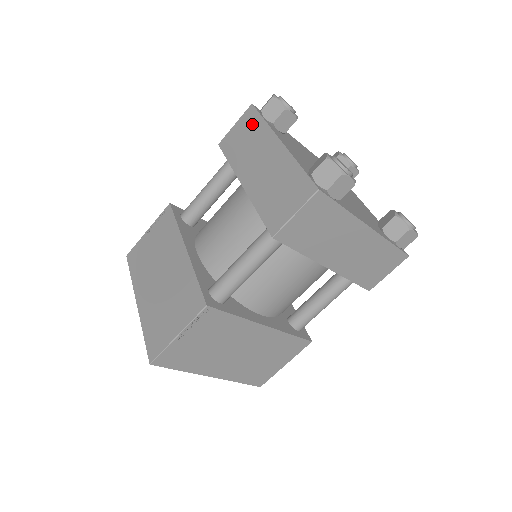
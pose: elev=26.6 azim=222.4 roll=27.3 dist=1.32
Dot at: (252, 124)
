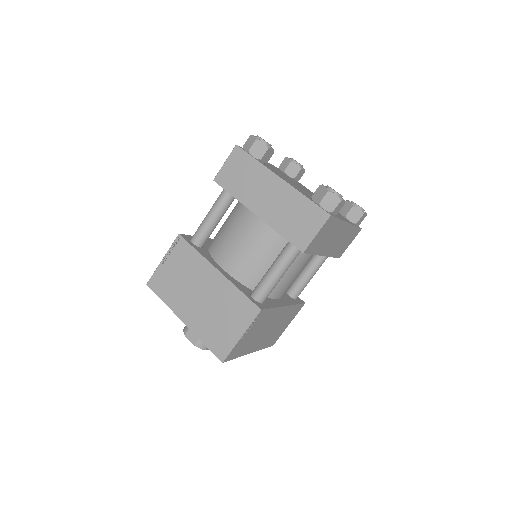
Dot at: (245, 163)
